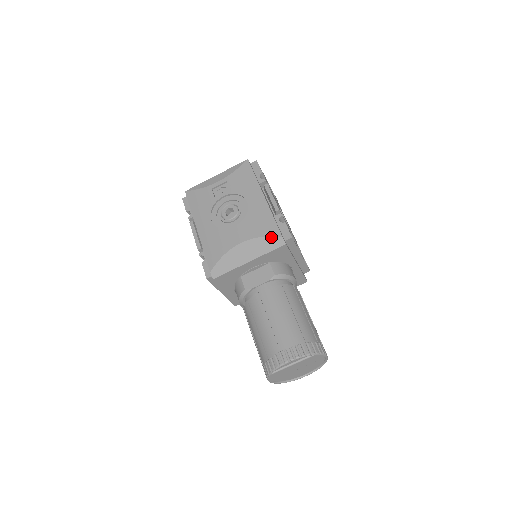
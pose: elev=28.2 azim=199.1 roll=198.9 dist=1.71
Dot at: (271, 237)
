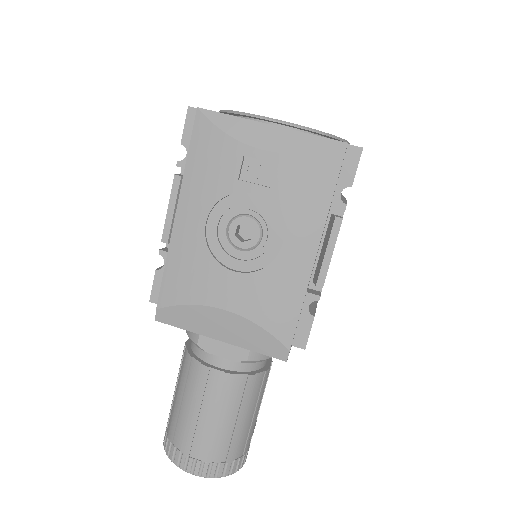
Dot at: (274, 338)
